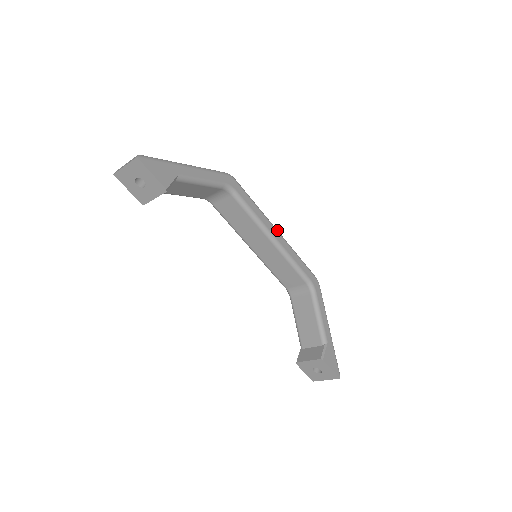
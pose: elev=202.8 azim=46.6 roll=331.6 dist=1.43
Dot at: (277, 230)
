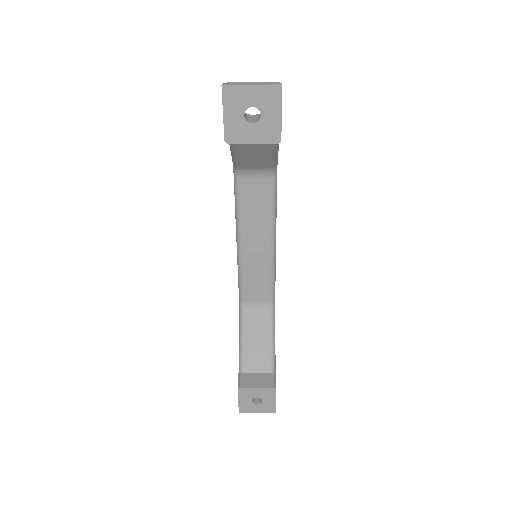
Dot at: occluded
